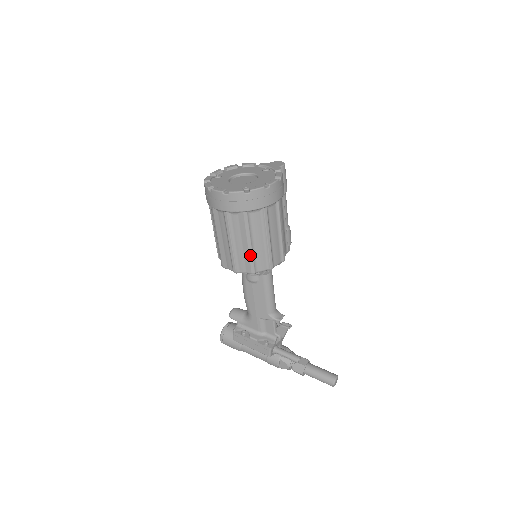
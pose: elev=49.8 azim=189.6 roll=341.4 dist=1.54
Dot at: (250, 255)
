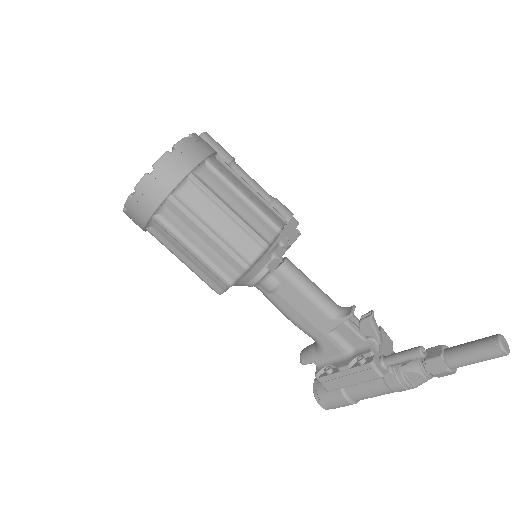
Dot at: (222, 246)
